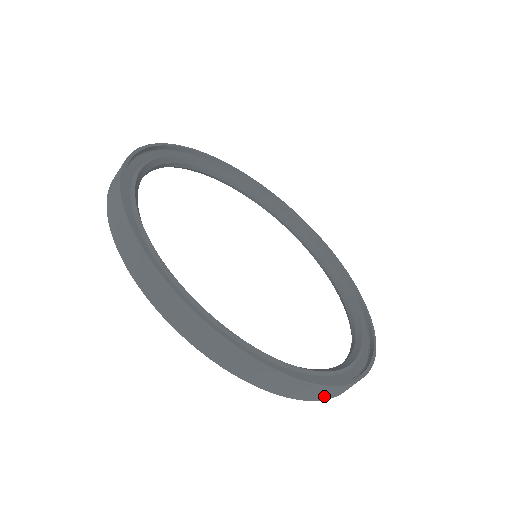
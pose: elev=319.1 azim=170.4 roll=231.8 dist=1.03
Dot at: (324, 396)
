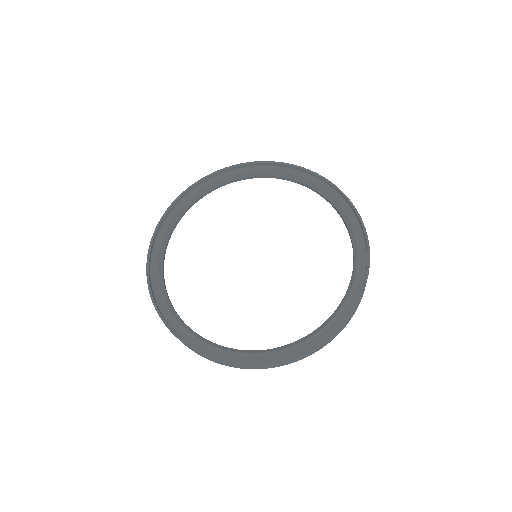
Dot at: occluded
